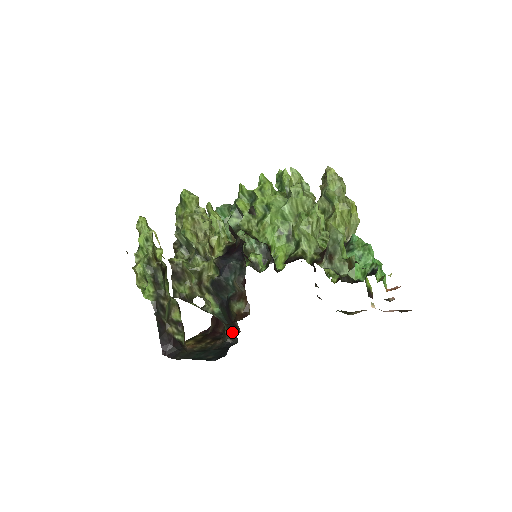
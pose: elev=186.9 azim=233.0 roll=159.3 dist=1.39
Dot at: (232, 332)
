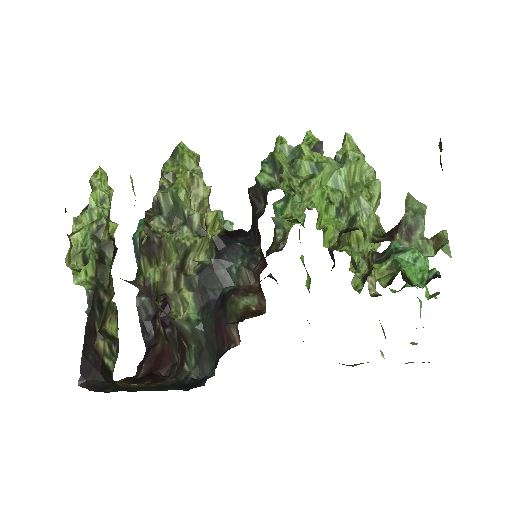
Dot at: (206, 358)
